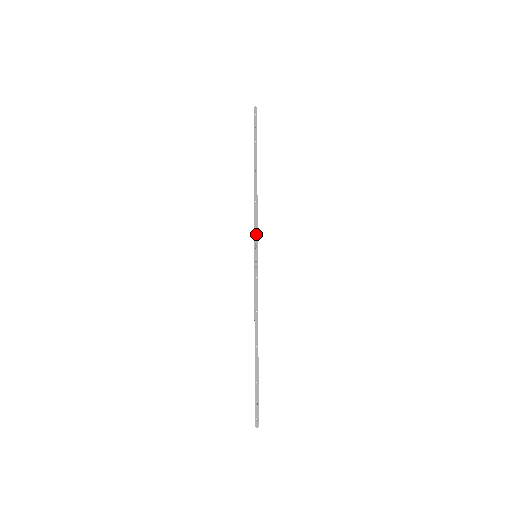
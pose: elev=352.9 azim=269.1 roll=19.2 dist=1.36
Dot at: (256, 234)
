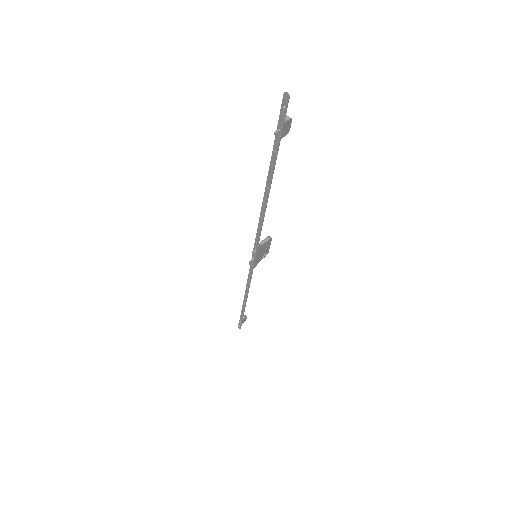
Dot at: (256, 244)
